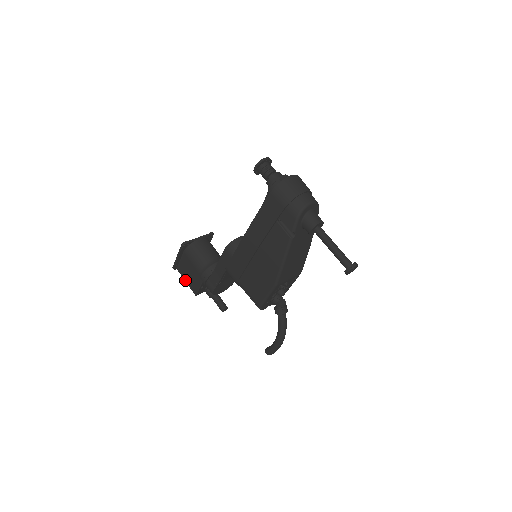
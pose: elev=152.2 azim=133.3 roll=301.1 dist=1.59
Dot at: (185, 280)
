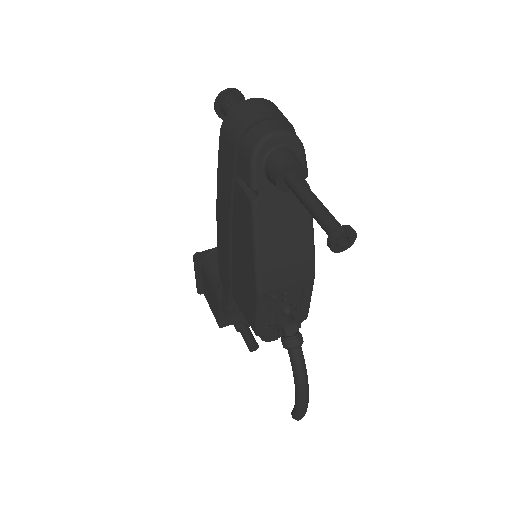
Dot at: (210, 307)
